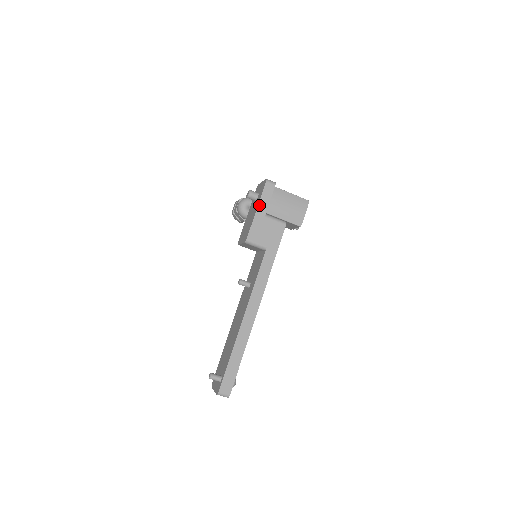
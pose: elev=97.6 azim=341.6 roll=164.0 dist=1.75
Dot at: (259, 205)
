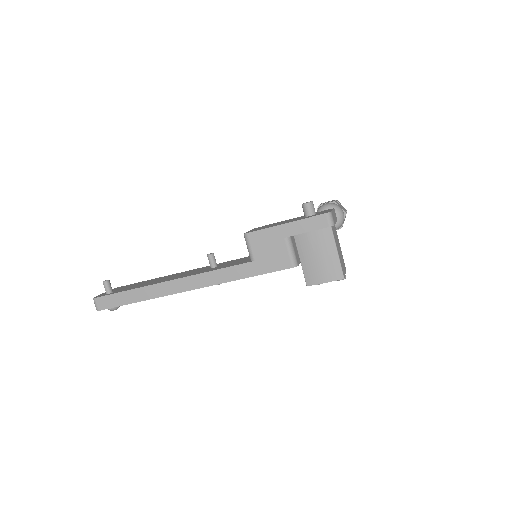
Dot at: (293, 223)
